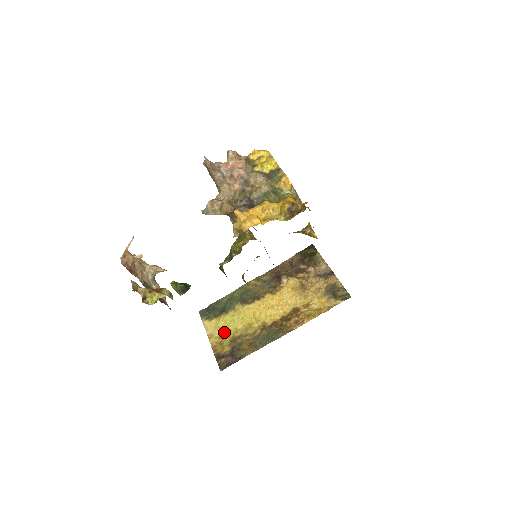
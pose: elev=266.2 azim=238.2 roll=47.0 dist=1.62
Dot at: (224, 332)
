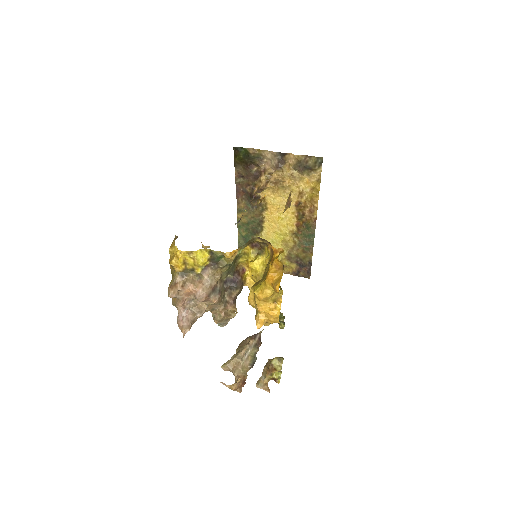
Dot at: occluded
